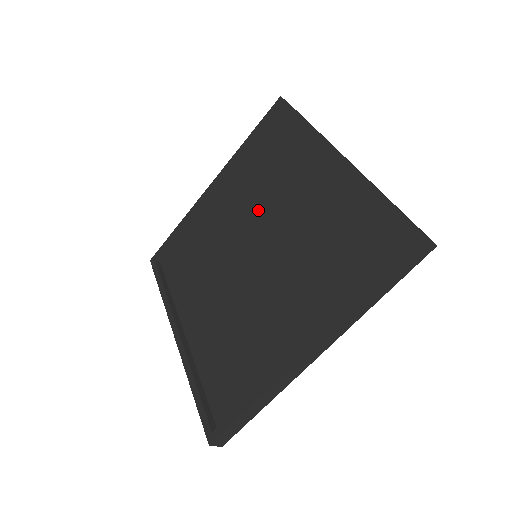
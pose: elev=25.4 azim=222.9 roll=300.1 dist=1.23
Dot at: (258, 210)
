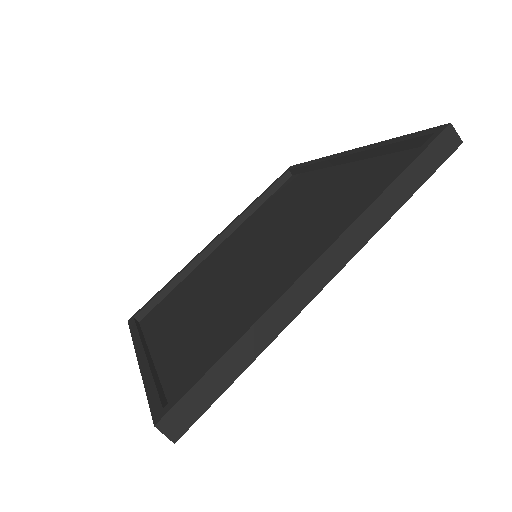
Dot at: (262, 229)
